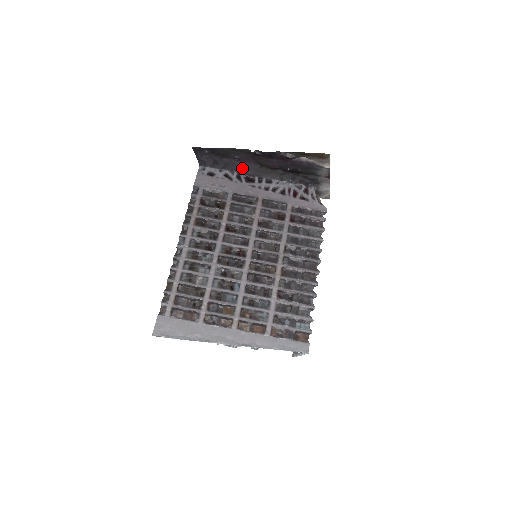
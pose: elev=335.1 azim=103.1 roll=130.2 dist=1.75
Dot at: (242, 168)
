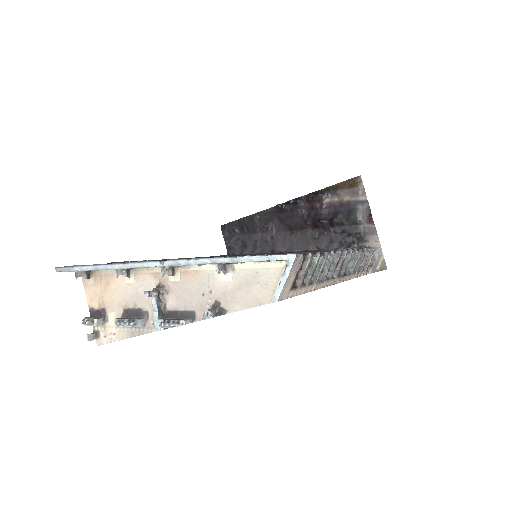
Dot at: (272, 245)
